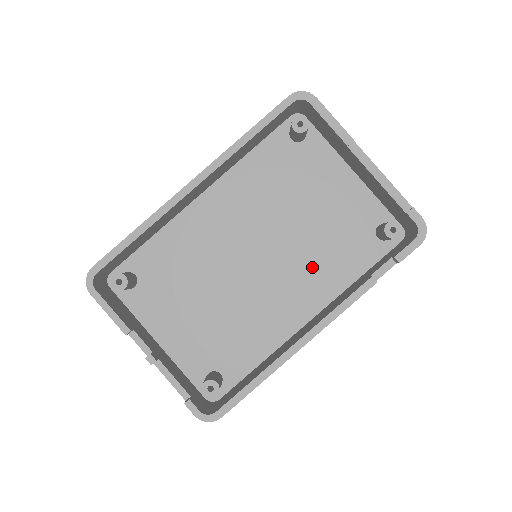
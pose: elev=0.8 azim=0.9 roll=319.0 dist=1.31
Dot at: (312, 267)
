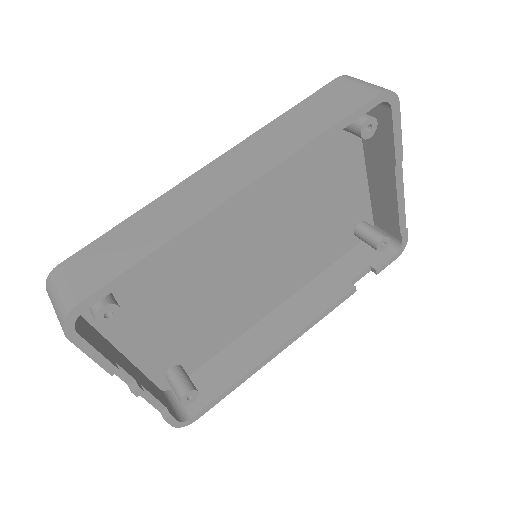
Dot at: (296, 261)
